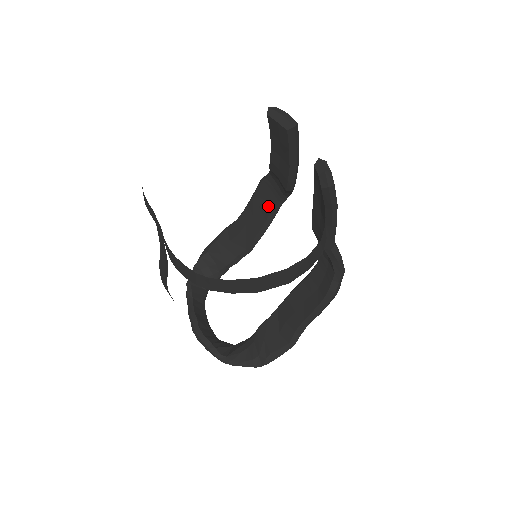
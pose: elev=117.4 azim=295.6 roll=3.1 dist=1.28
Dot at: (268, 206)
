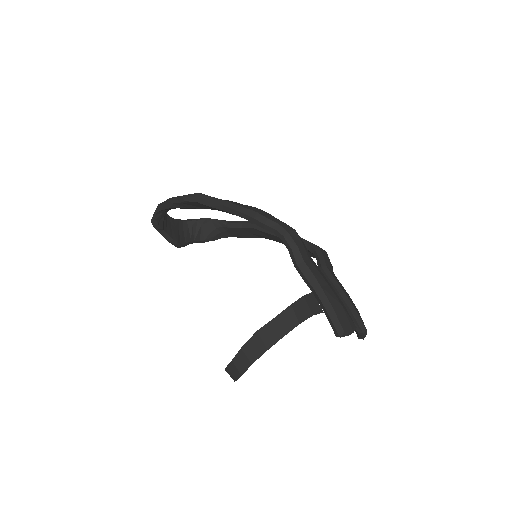
Dot at: occluded
